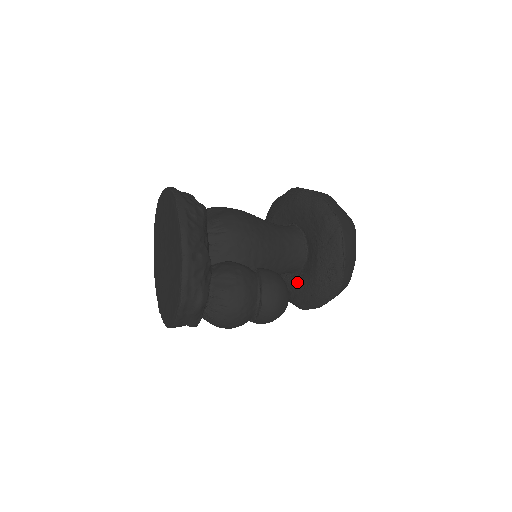
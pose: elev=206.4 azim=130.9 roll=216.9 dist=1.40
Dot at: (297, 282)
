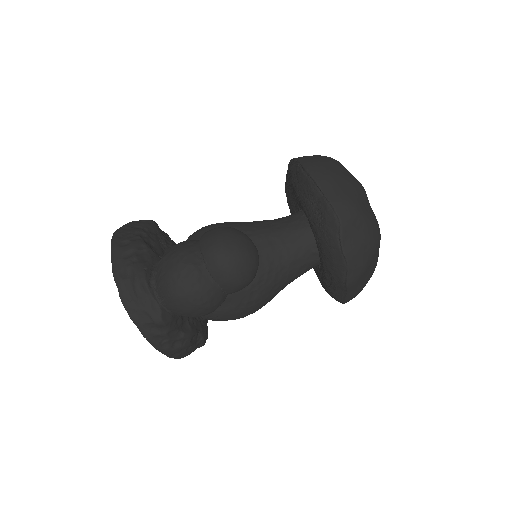
Dot at: occluded
